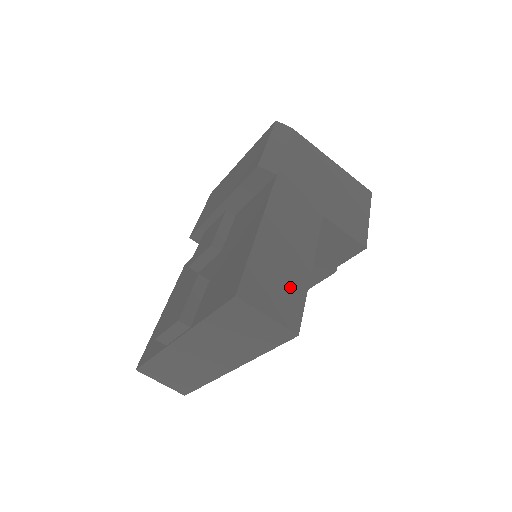
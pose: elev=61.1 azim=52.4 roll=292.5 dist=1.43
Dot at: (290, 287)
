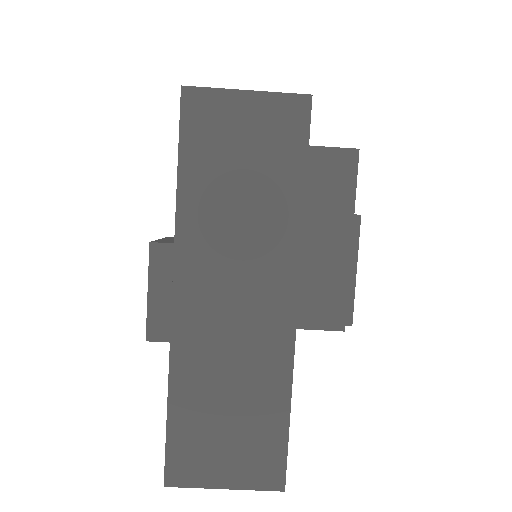
Dot at: occluded
